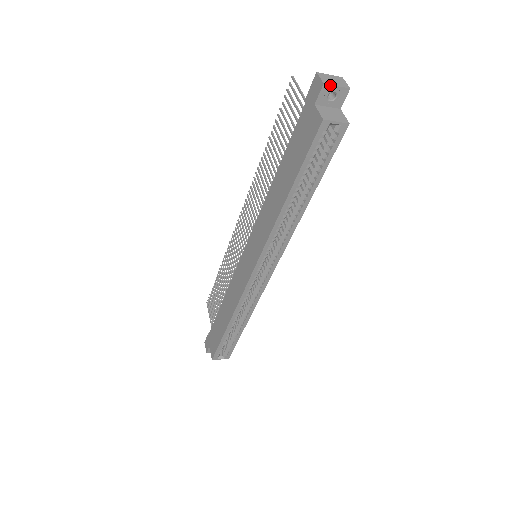
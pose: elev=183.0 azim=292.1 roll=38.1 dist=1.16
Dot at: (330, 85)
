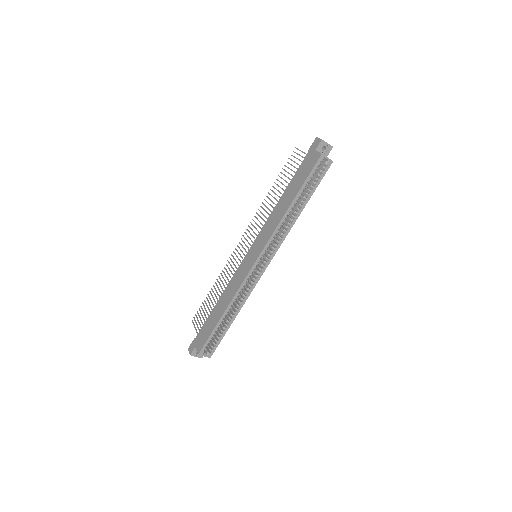
Dot at: (324, 141)
